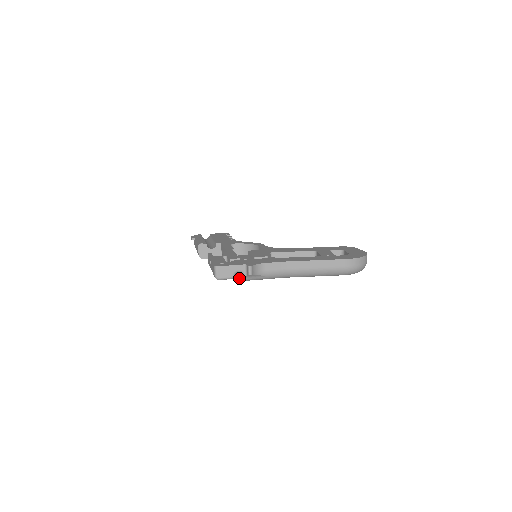
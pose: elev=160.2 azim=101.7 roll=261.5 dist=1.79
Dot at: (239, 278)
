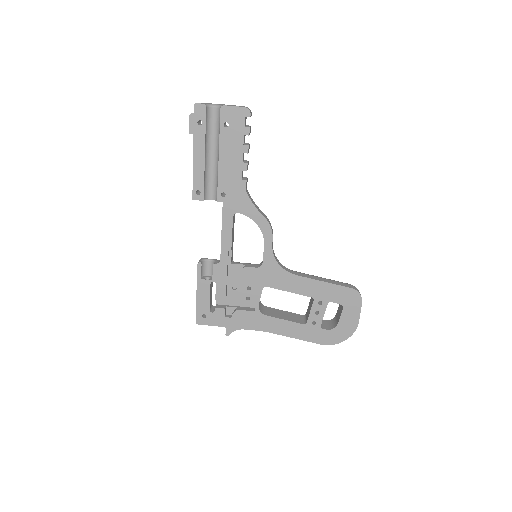
Dot at: occluded
